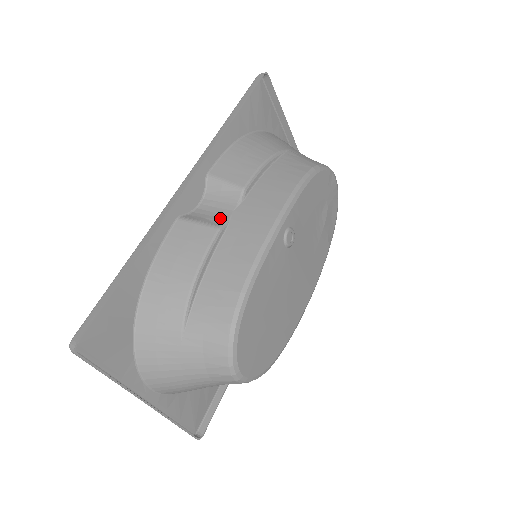
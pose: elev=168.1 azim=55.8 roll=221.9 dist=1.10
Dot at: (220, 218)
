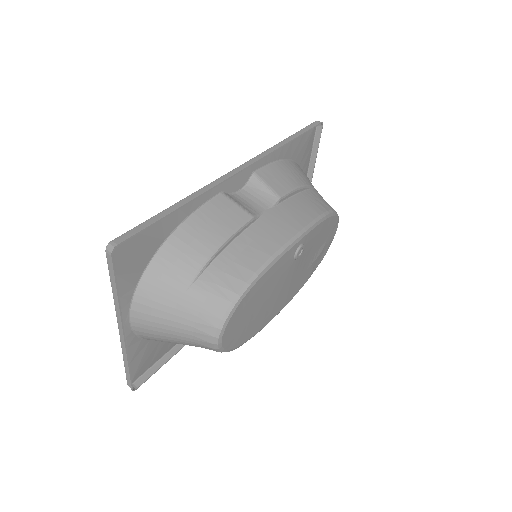
Dot at: (254, 210)
